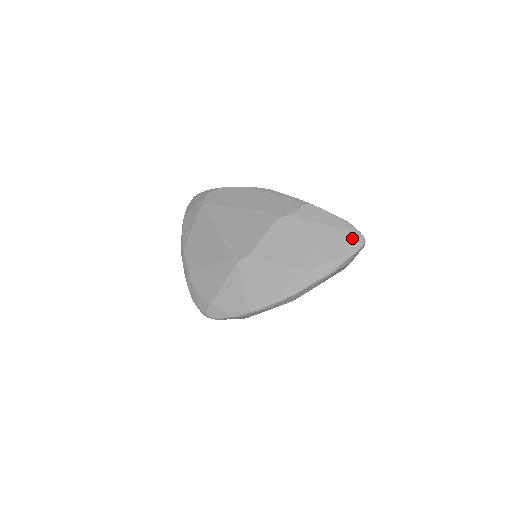
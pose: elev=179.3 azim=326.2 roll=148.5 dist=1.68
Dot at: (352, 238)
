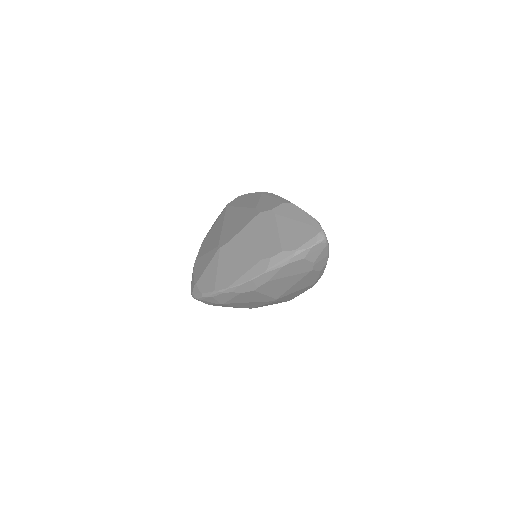
Dot at: (312, 233)
